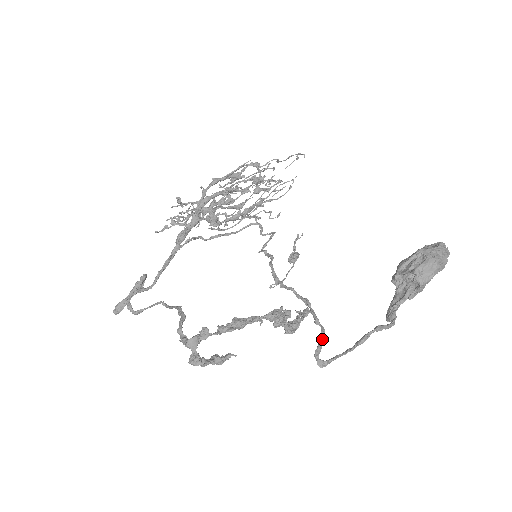
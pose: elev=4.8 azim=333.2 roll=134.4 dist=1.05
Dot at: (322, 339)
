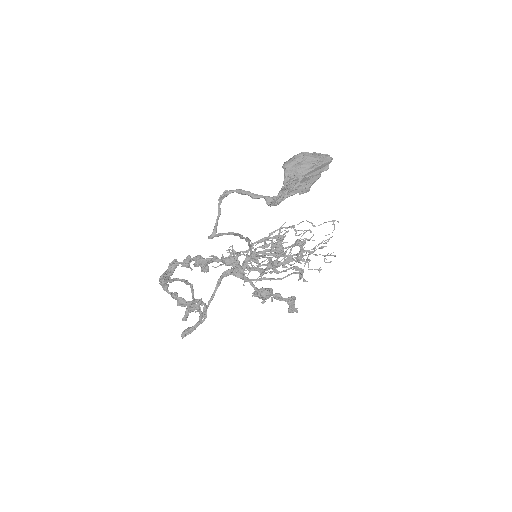
Dot at: (226, 233)
